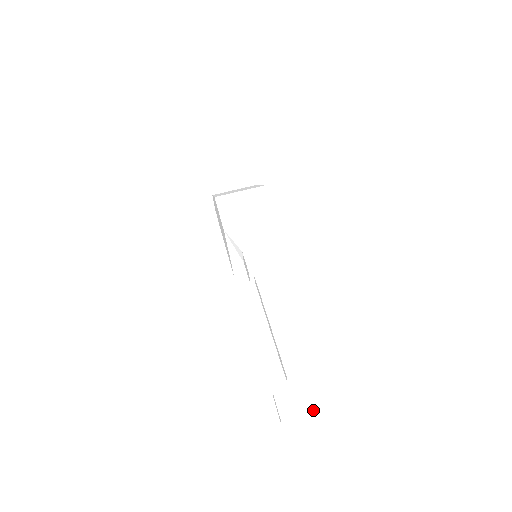
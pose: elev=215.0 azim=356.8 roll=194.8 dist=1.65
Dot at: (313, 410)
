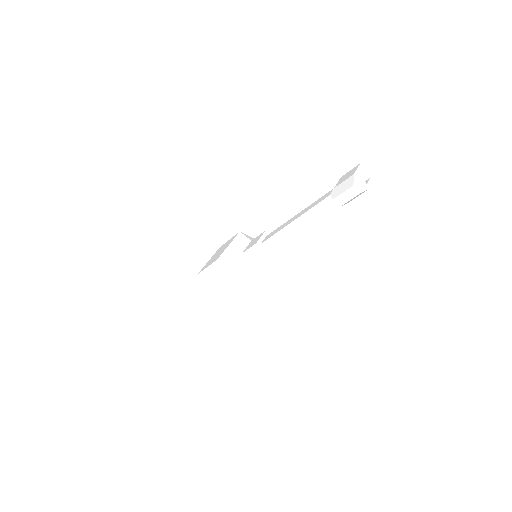
Dot at: (358, 166)
